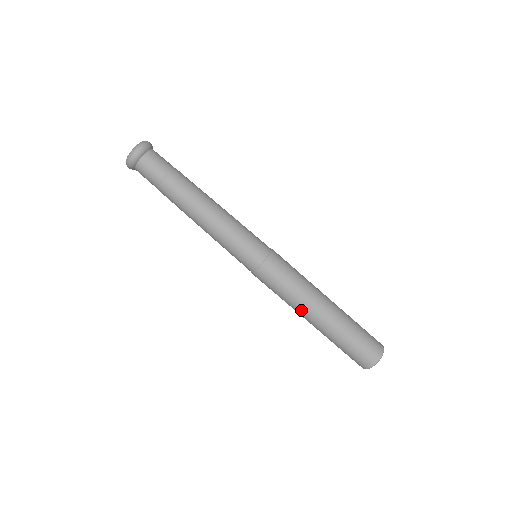
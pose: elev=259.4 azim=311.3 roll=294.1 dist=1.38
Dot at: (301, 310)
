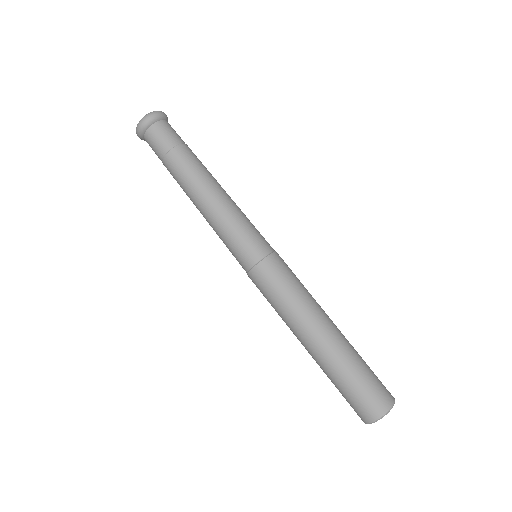
Dot at: (296, 329)
